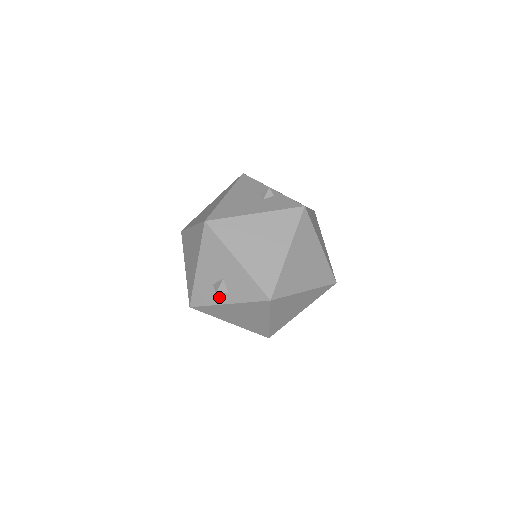
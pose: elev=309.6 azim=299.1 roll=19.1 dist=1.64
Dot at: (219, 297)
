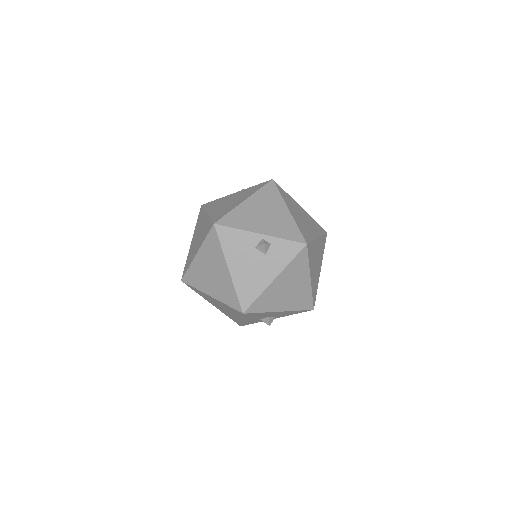
Dot at: occluded
